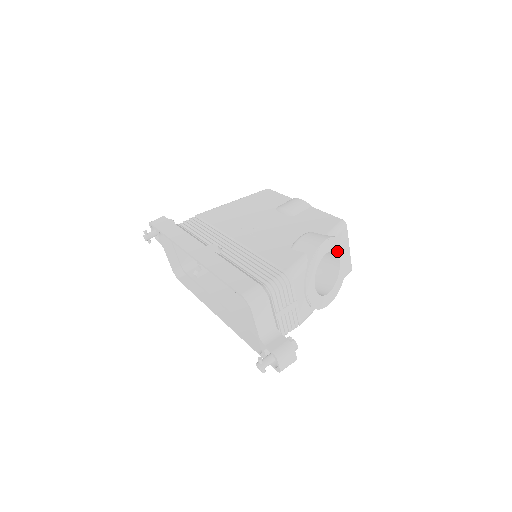
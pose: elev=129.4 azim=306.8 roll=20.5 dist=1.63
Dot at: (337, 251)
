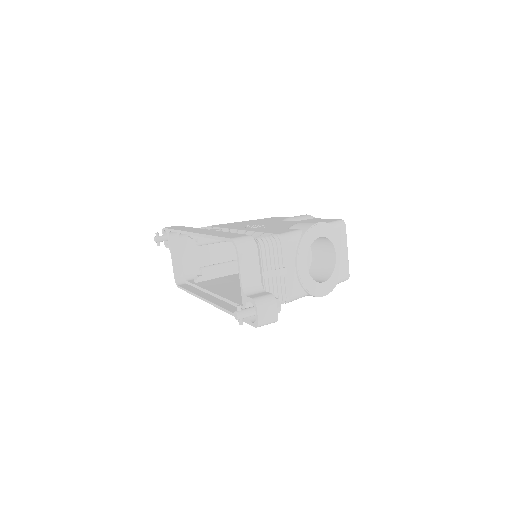
Dot at: (334, 243)
